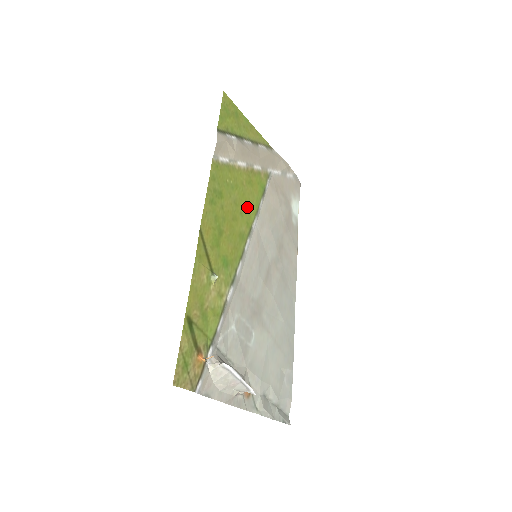
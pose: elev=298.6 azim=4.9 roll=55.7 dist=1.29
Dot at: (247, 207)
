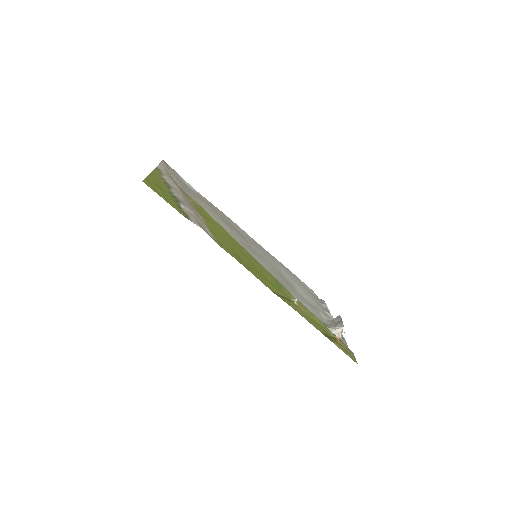
Dot at: (229, 237)
